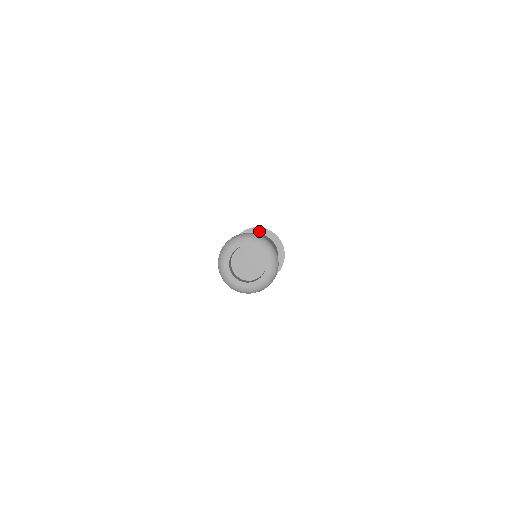
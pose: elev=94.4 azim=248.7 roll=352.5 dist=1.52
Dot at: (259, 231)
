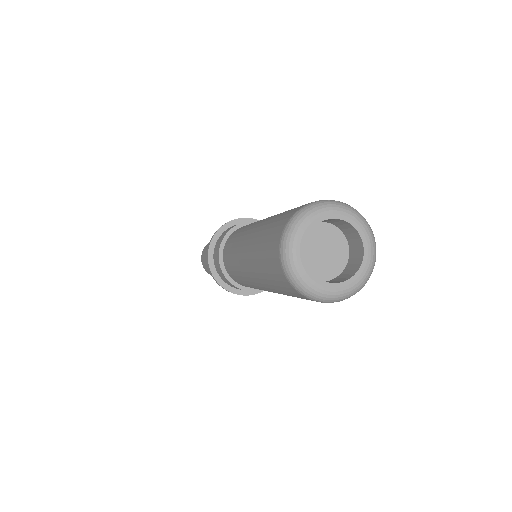
Dot at: (227, 233)
